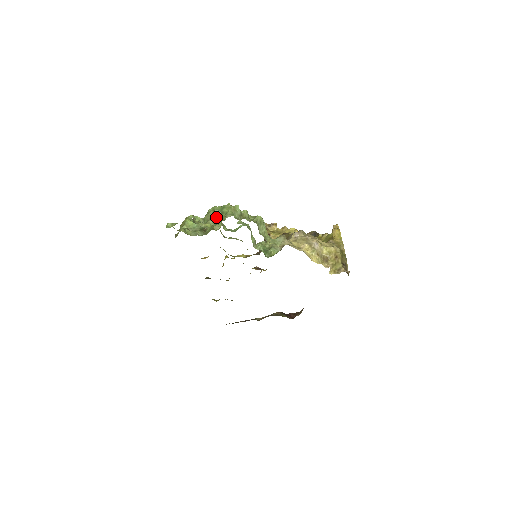
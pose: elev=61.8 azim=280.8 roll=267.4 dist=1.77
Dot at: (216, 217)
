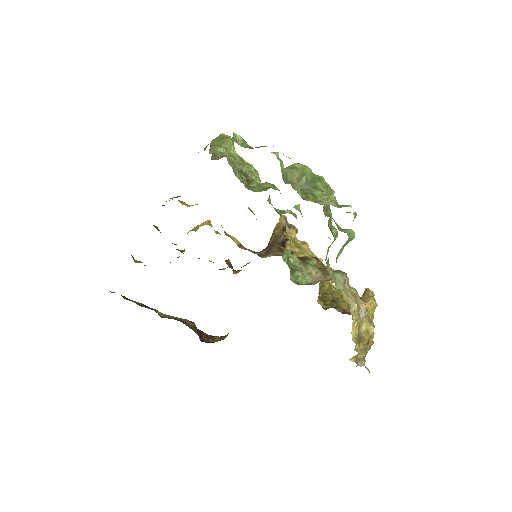
Dot at: (303, 185)
